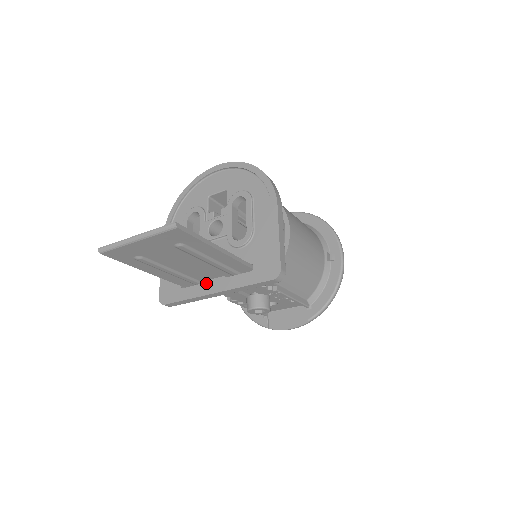
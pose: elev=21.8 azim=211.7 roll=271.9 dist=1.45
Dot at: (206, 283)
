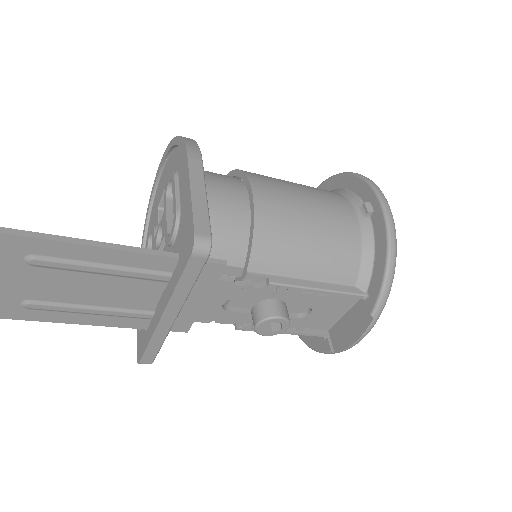
Dot at: (156, 310)
